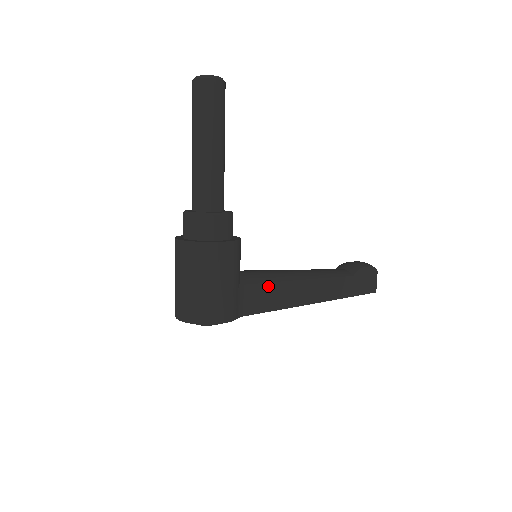
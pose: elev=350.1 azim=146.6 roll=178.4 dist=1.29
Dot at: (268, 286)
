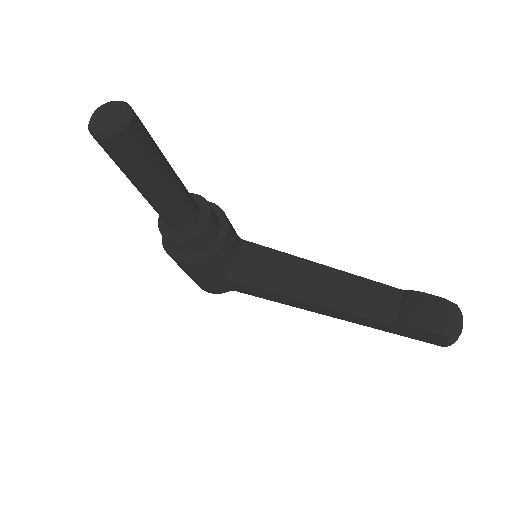
Dot at: (257, 288)
